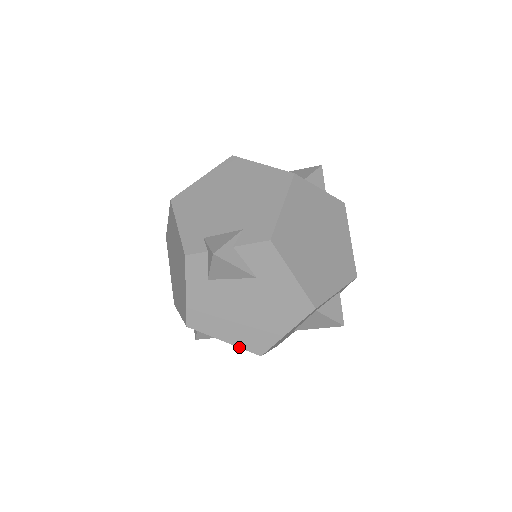
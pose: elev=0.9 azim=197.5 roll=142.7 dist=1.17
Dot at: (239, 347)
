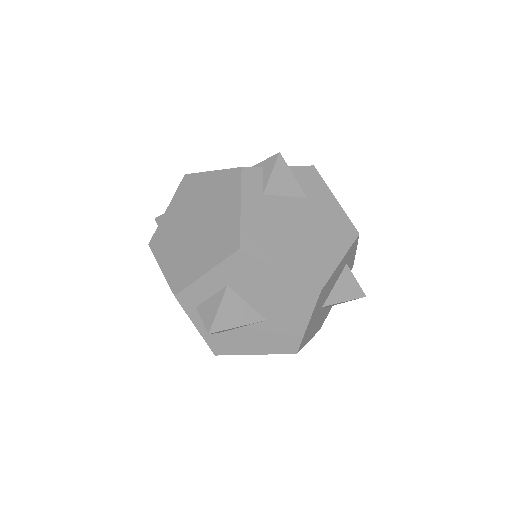
Dot at: (298, 278)
